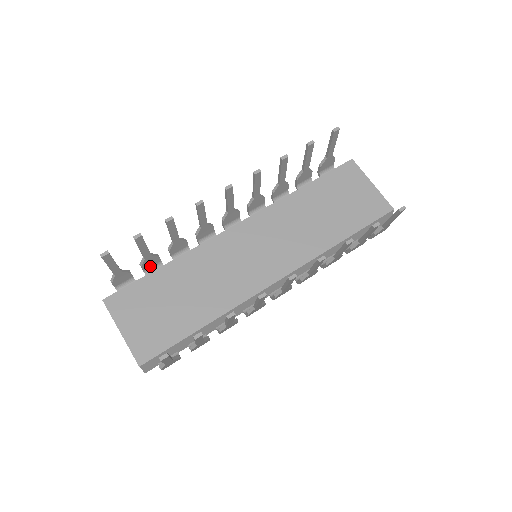
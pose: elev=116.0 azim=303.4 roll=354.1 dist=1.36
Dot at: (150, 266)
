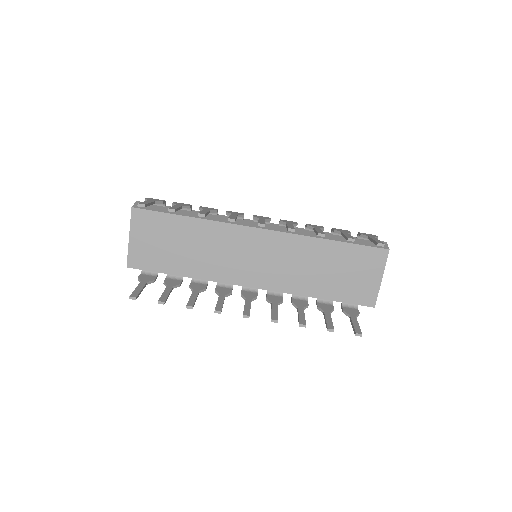
Dot at: occluded
